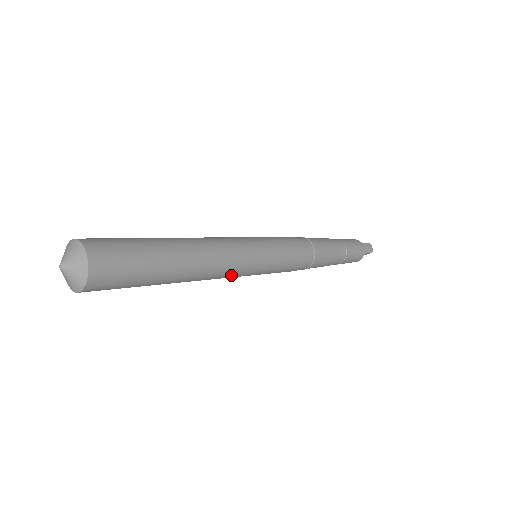
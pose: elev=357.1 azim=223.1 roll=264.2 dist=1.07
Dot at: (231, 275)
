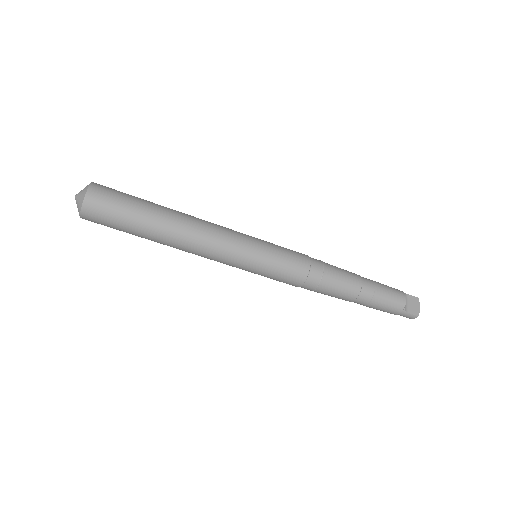
Dot at: (224, 233)
